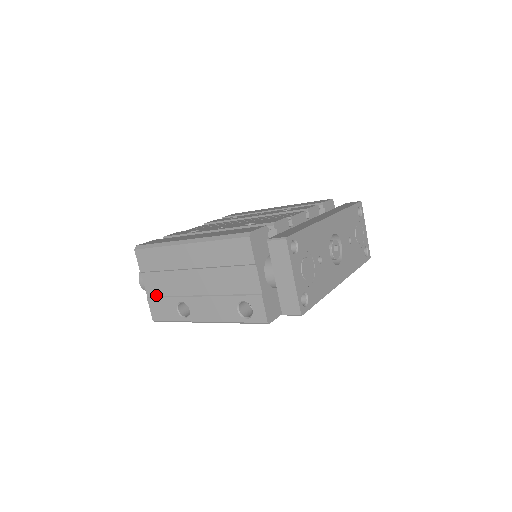
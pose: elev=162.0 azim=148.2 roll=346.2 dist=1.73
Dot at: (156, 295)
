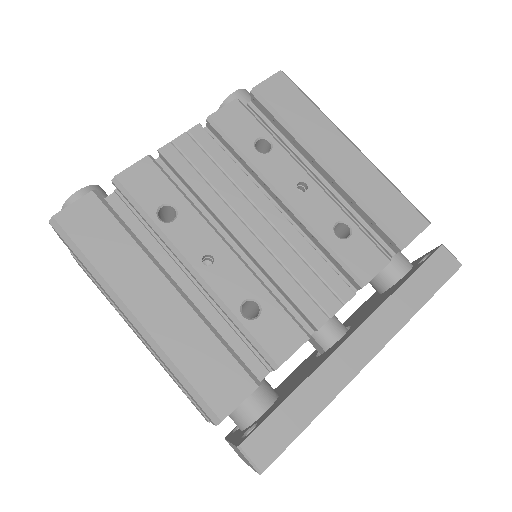
Dot at: (82, 266)
